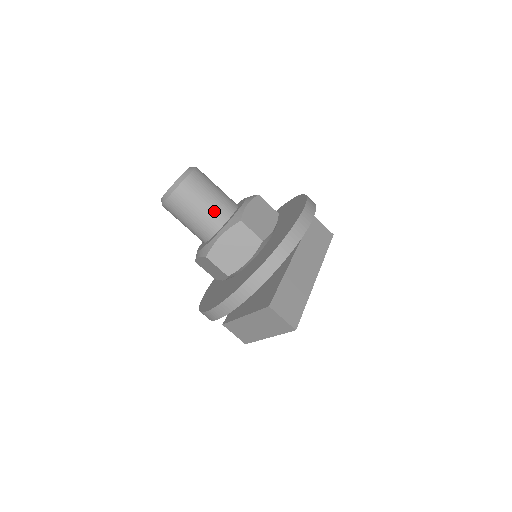
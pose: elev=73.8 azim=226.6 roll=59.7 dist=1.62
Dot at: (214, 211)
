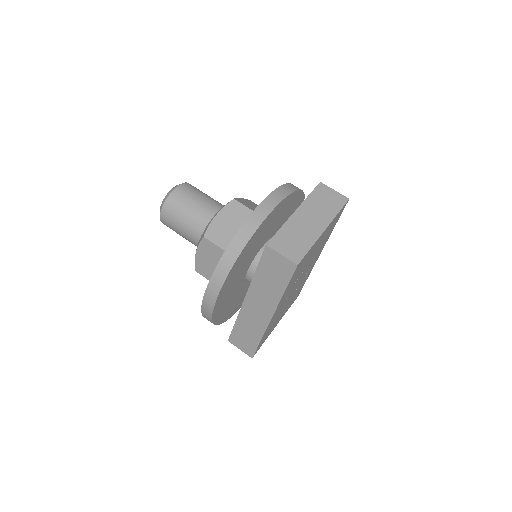
Dot at: occluded
